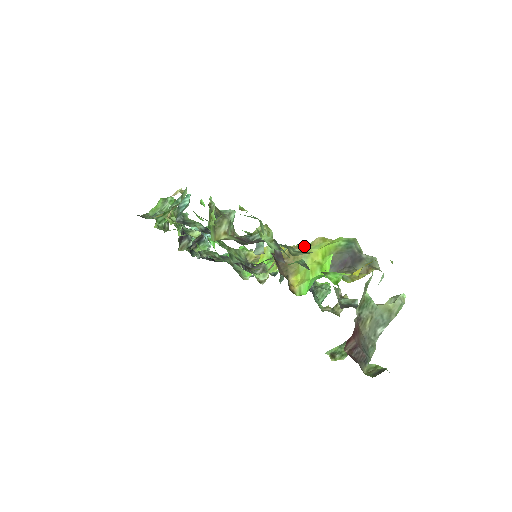
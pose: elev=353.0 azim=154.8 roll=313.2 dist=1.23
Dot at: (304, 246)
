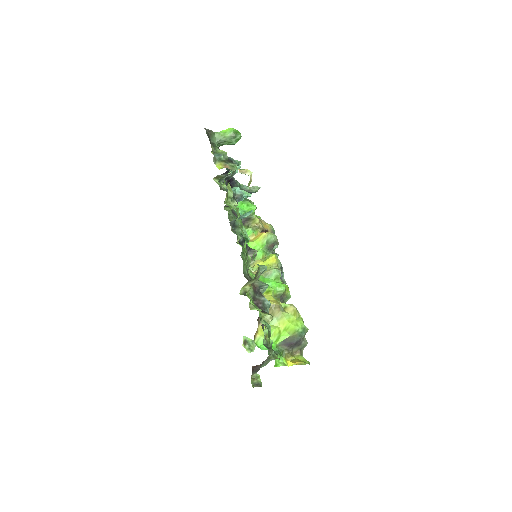
Dot at: (284, 292)
